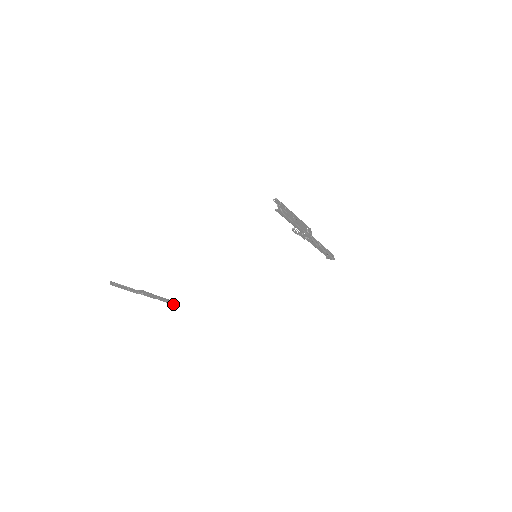
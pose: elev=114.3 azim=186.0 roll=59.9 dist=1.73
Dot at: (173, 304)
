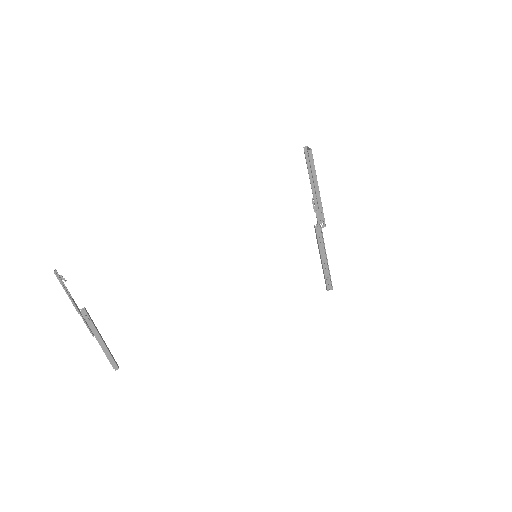
Dot at: (111, 363)
